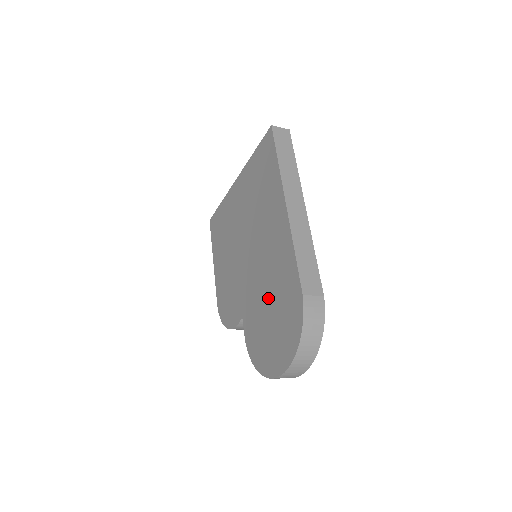
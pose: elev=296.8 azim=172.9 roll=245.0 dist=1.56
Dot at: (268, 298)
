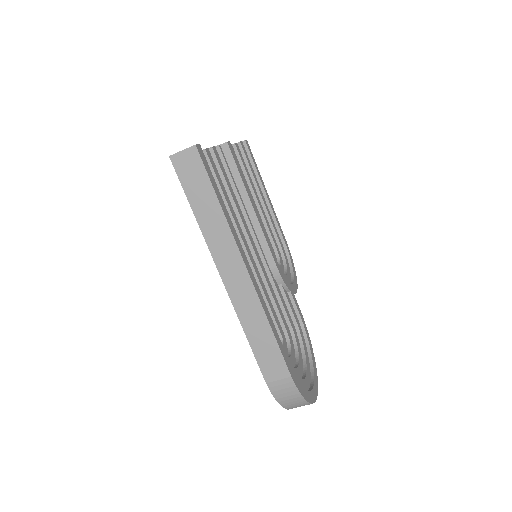
Dot at: occluded
